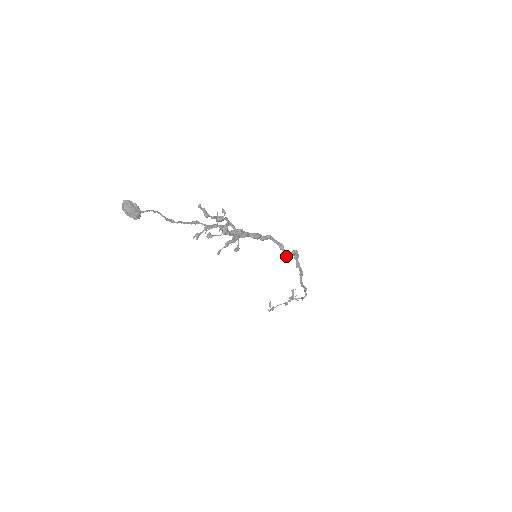
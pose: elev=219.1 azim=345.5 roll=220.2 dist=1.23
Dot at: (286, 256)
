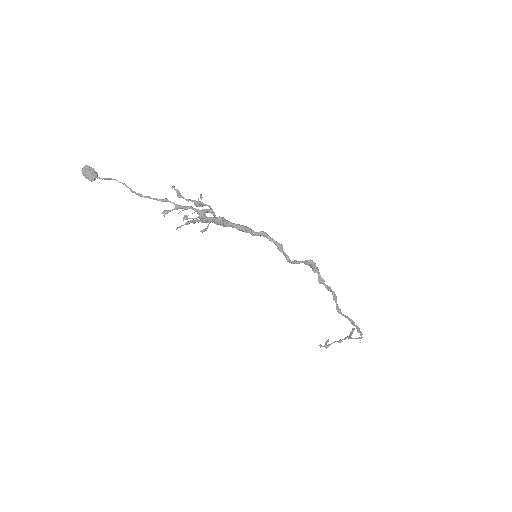
Dot at: (286, 259)
